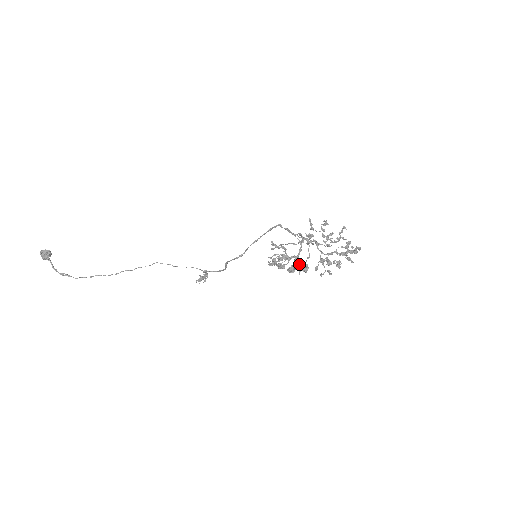
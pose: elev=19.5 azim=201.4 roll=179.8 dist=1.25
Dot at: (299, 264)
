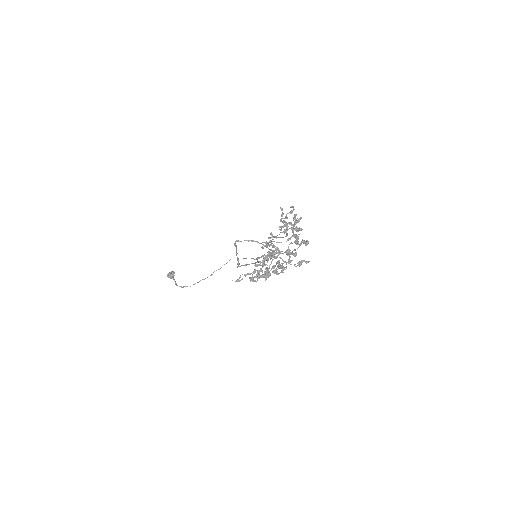
Dot at: (251, 278)
